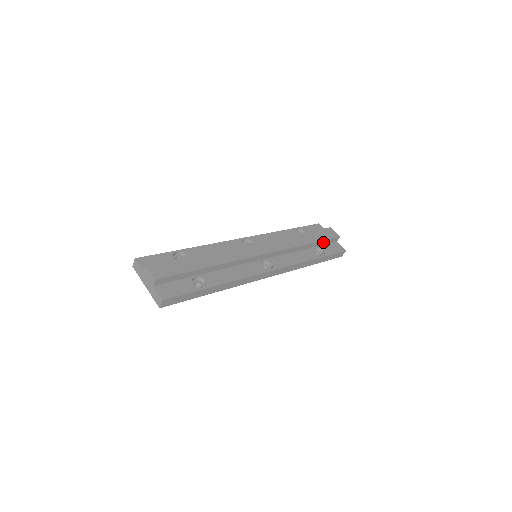
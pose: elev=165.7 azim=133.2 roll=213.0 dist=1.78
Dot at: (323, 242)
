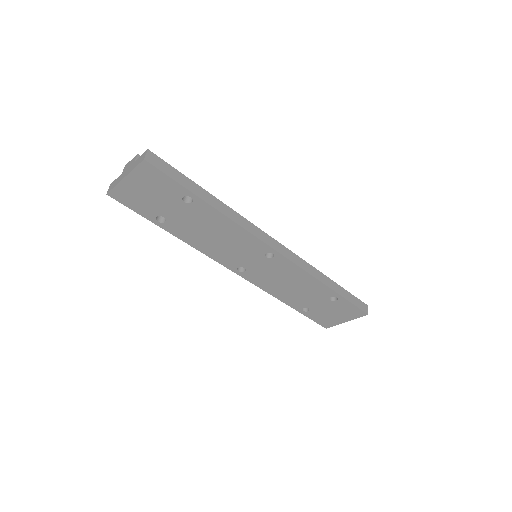
Dot at: occluded
